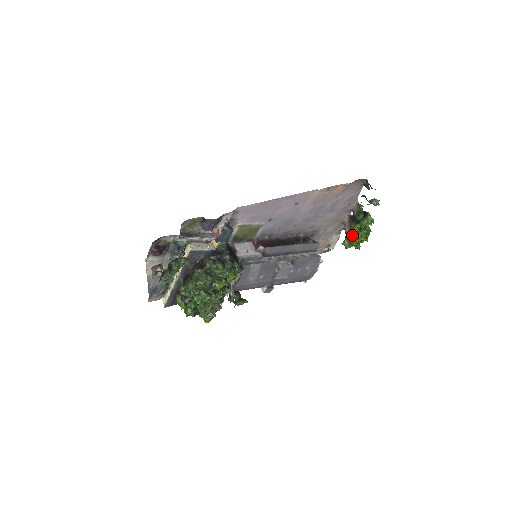
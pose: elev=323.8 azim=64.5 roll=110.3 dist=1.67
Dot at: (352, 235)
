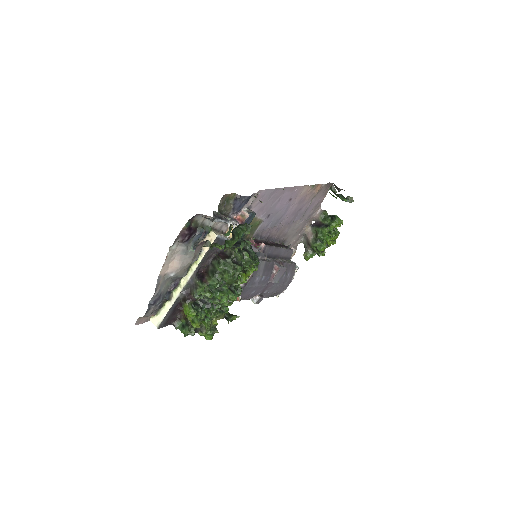
Dot at: (319, 241)
